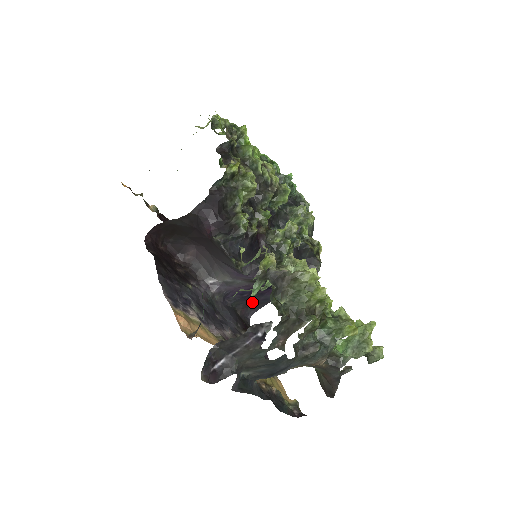
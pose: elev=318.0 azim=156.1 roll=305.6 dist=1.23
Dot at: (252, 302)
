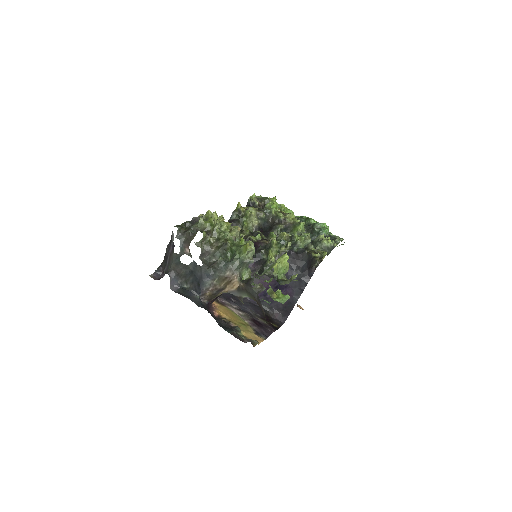
Dot at: (281, 307)
